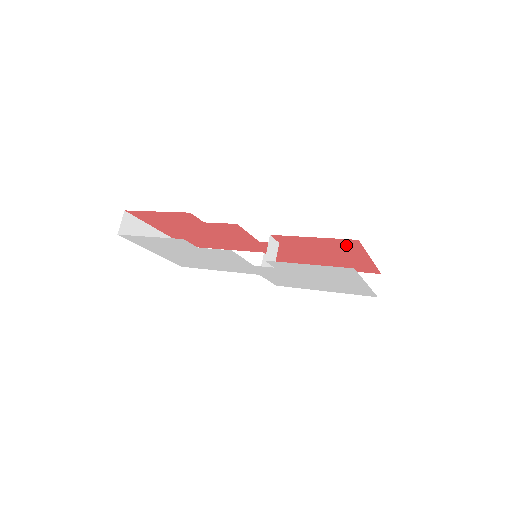
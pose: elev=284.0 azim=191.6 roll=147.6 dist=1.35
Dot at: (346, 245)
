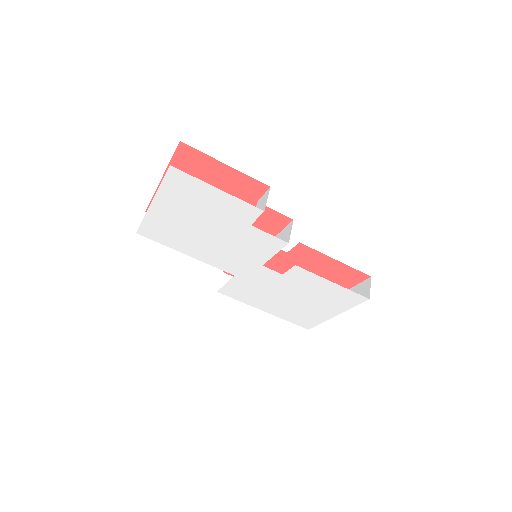
Dot at: (348, 277)
